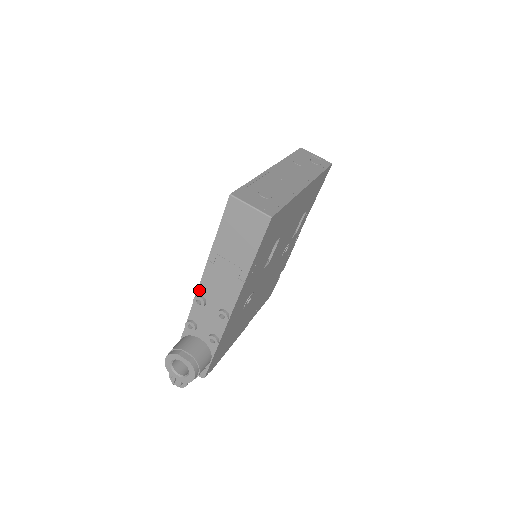
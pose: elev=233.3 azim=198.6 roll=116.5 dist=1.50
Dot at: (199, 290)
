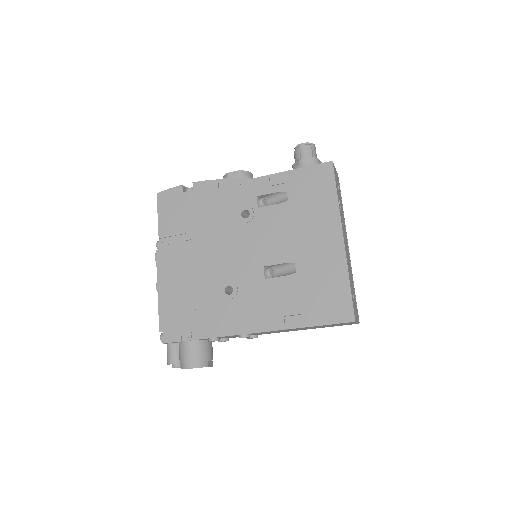
Dot at: occluded
